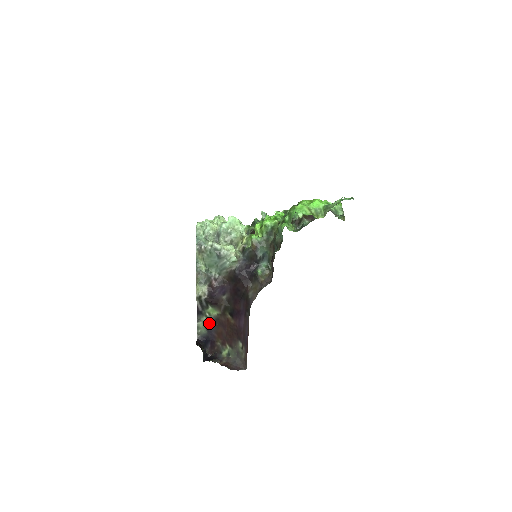
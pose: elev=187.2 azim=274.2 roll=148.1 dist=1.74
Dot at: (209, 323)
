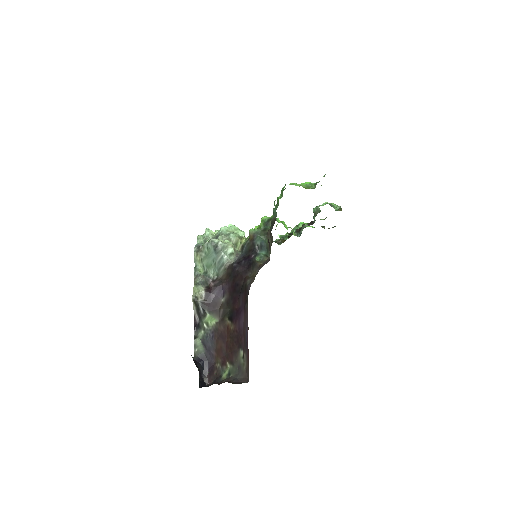
Dot at: (207, 338)
